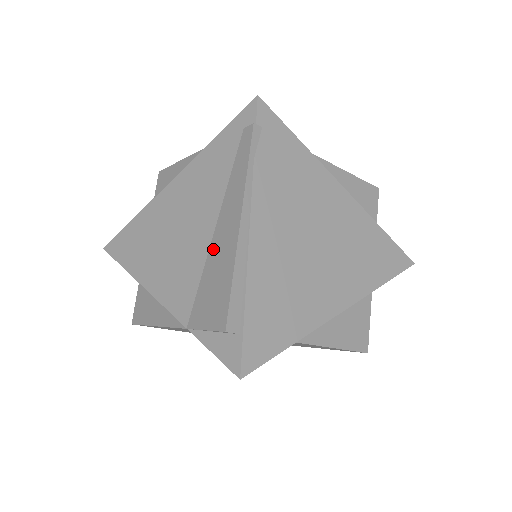
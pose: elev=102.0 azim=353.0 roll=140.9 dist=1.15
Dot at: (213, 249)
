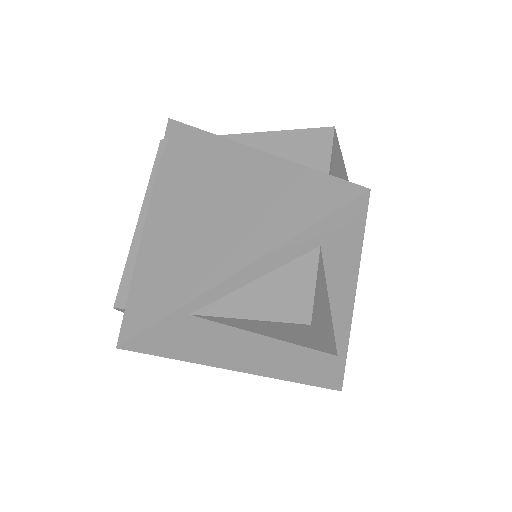
Dot at: occluded
